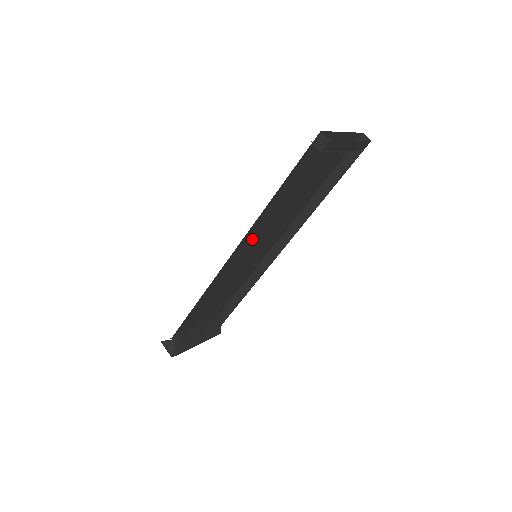
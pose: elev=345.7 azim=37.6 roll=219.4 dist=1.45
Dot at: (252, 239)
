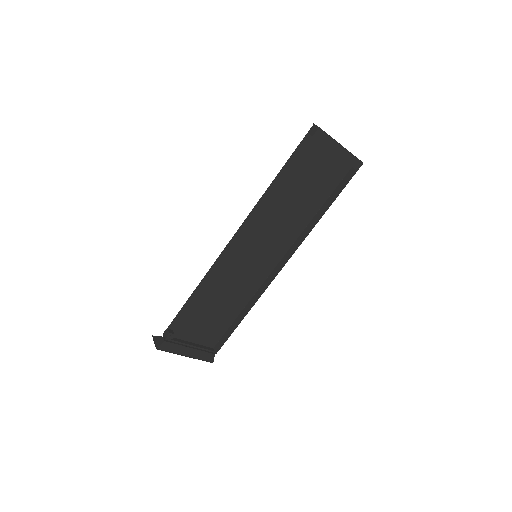
Dot at: (254, 231)
